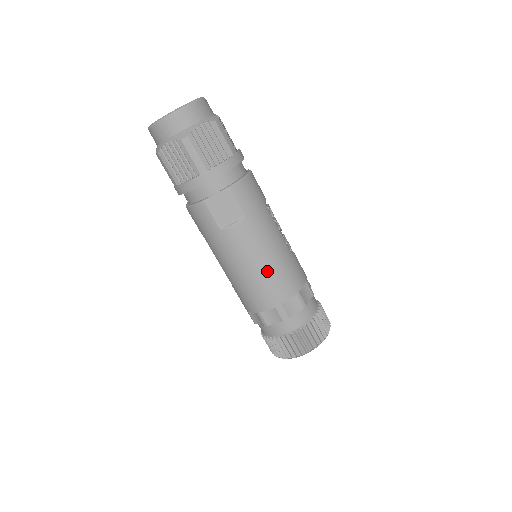
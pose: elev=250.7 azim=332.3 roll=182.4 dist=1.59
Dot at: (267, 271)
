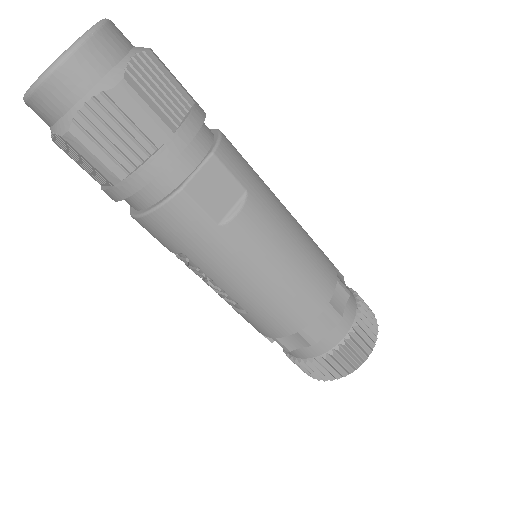
Dot at: (299, 263)
